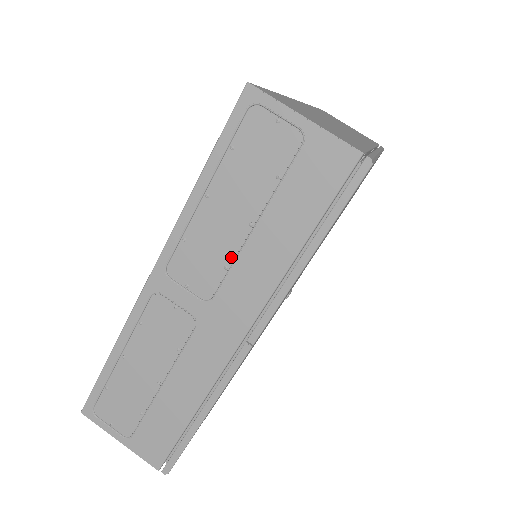
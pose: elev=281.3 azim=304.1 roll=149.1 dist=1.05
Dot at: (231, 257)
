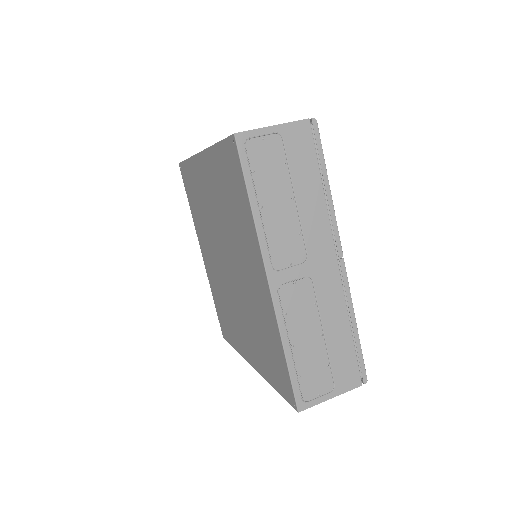
Dot at: (298, 225)
